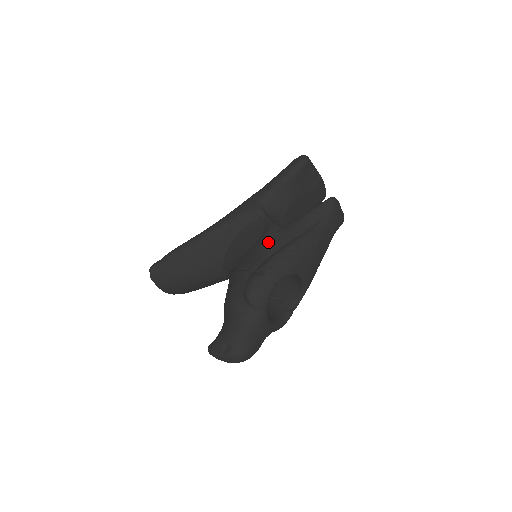
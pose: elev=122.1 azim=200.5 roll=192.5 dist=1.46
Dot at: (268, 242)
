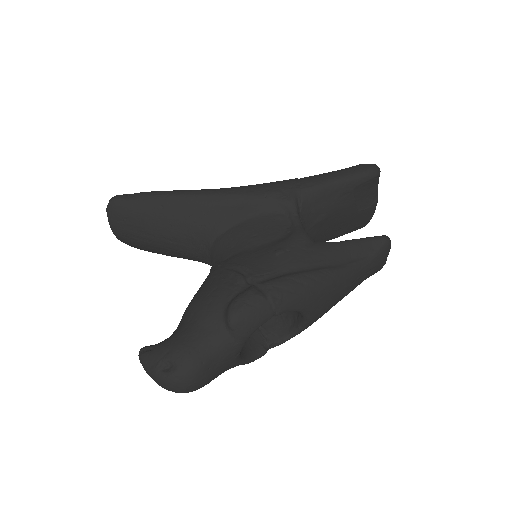
Dot at: (288, 253)
